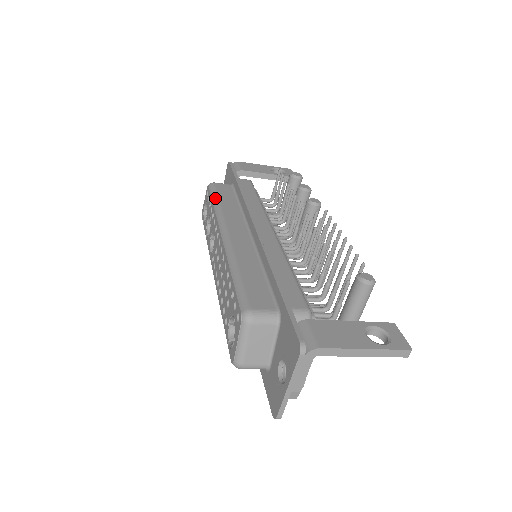
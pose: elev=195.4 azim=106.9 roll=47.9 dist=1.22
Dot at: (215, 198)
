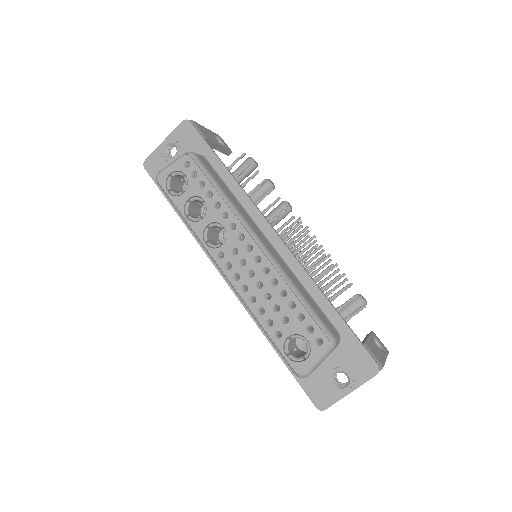
Dot at: (215, 183)
